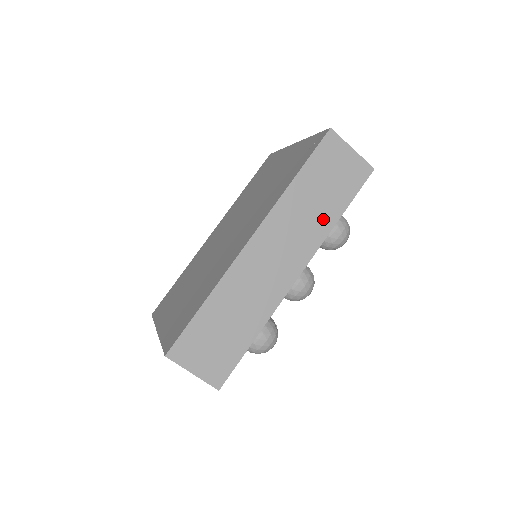
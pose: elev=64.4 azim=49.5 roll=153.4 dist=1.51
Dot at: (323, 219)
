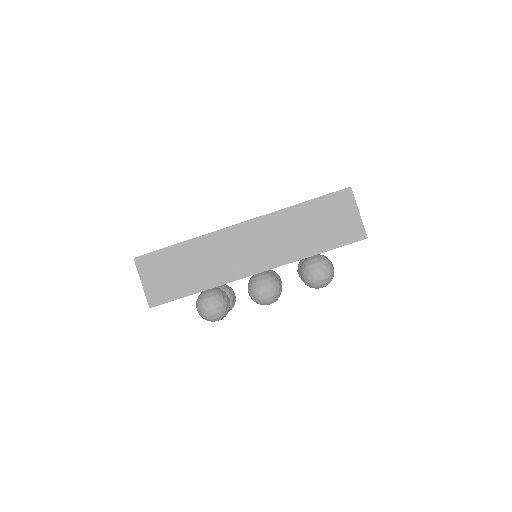
Dot at: (302, 246)
